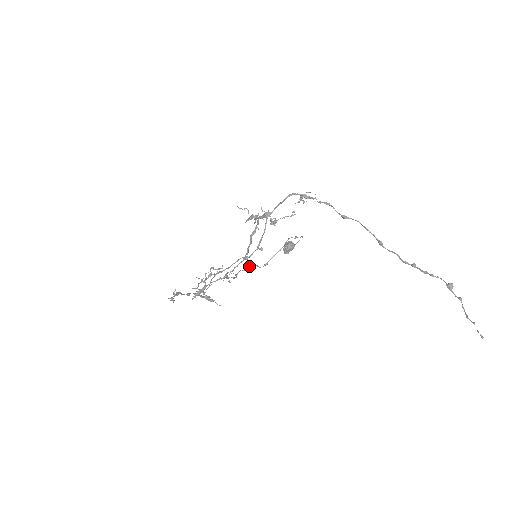
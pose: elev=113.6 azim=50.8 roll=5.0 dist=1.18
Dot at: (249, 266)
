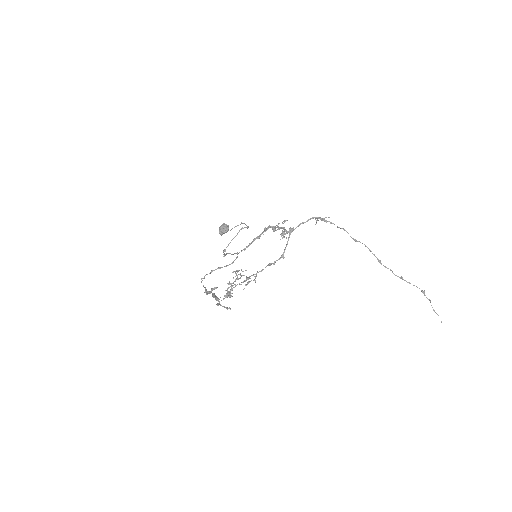
Dot at: occluded
